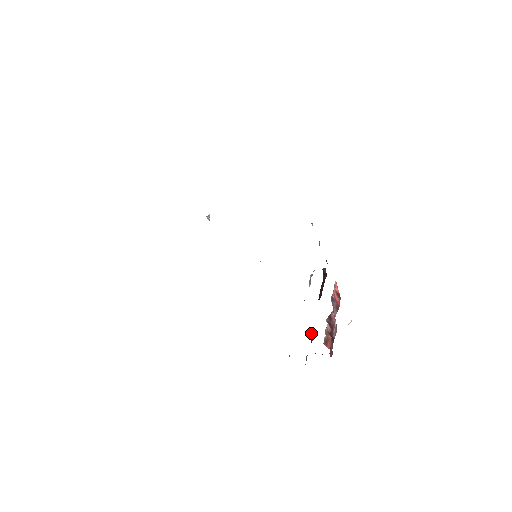
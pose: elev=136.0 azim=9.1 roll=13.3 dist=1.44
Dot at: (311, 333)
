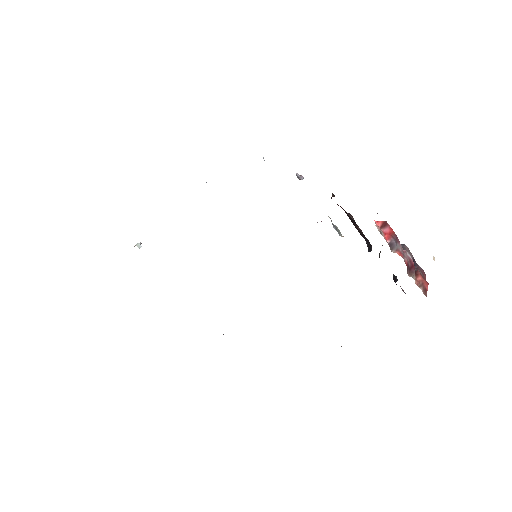
Dot at: occluded
